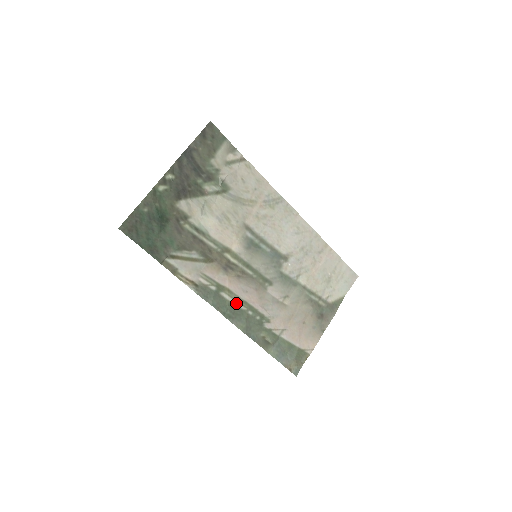
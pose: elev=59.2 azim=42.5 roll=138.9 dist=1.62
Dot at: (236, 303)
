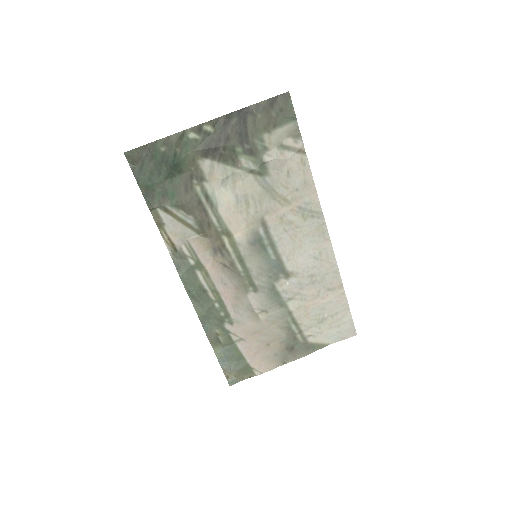
Dot at: (207, 288)
